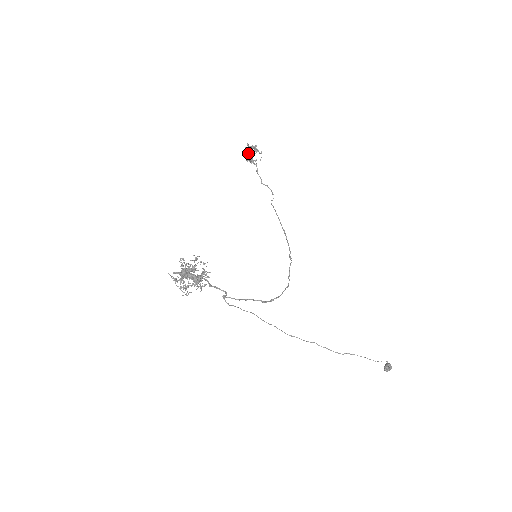
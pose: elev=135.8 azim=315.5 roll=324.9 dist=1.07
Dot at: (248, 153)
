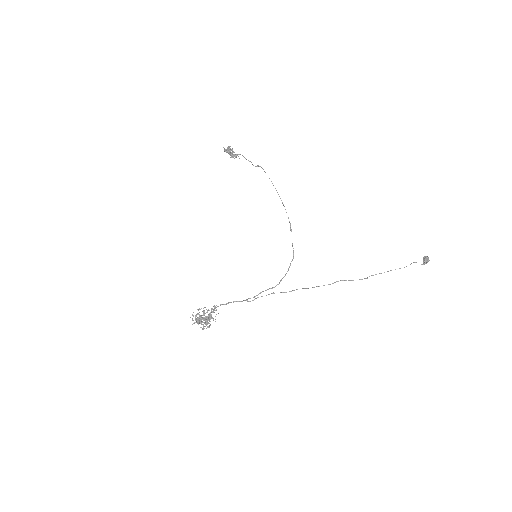
Dot at: (229, 152)
